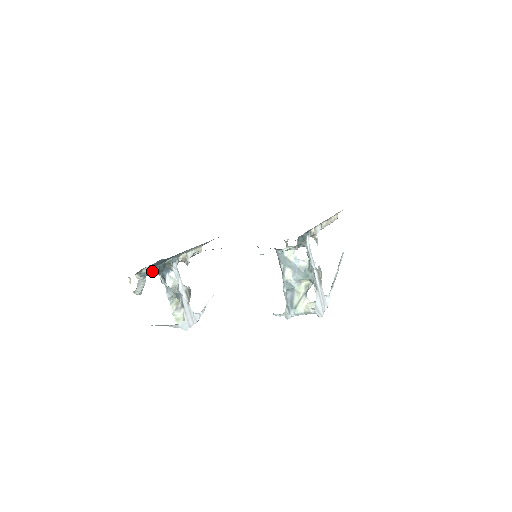
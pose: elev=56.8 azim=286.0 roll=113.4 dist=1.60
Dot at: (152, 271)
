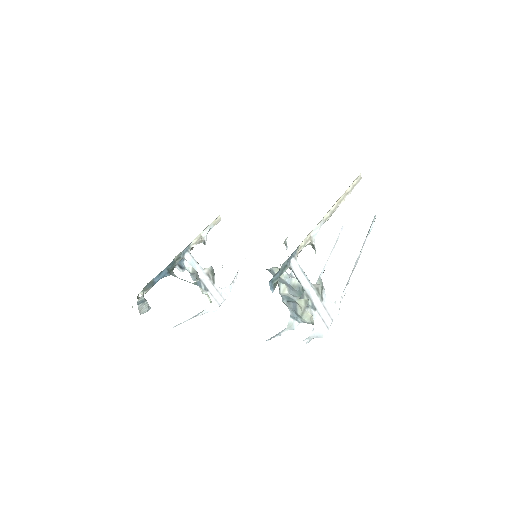
Dot at: (159, 278)
